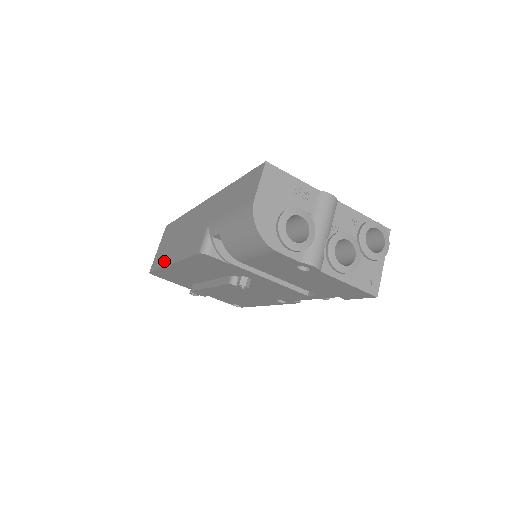
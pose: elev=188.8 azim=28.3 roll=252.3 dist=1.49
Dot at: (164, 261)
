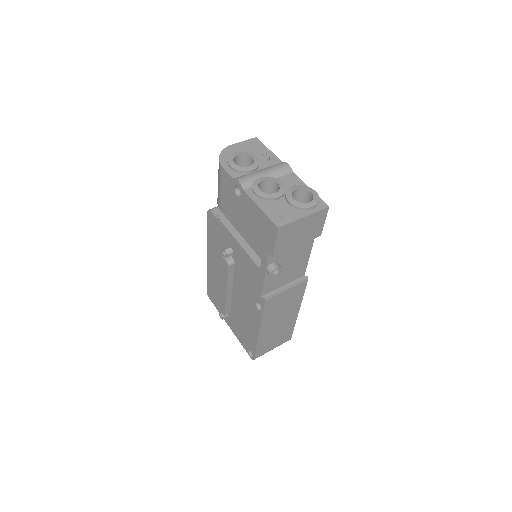
Dot at: occluded
